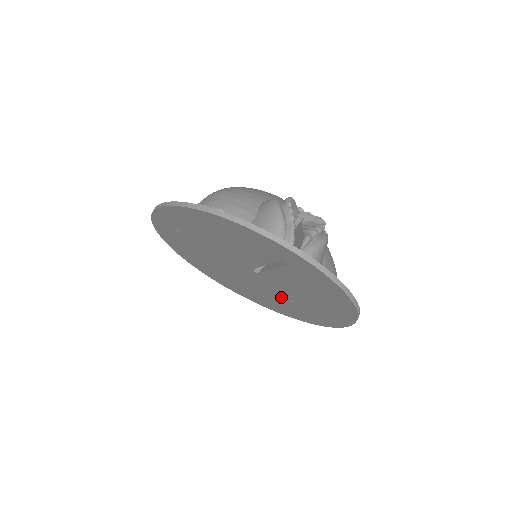
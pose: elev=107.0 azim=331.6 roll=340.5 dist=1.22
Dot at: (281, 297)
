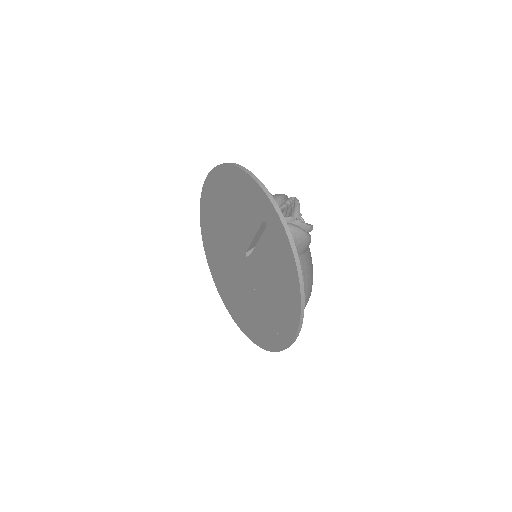
Dot at: (258, 301)
